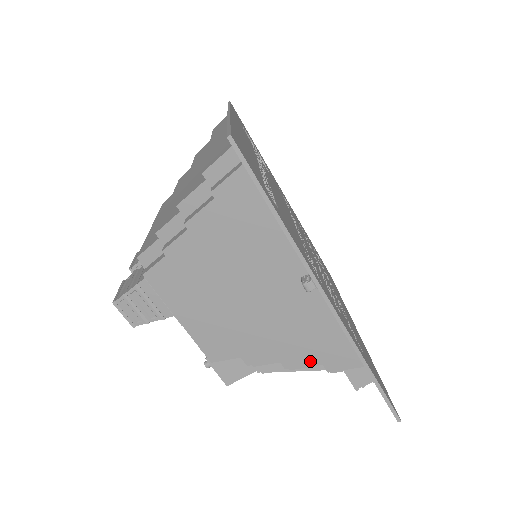
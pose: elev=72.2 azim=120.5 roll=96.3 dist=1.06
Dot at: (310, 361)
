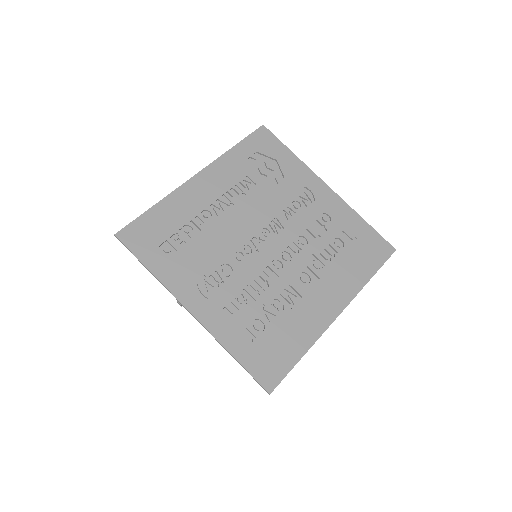
Dot at: occluded
